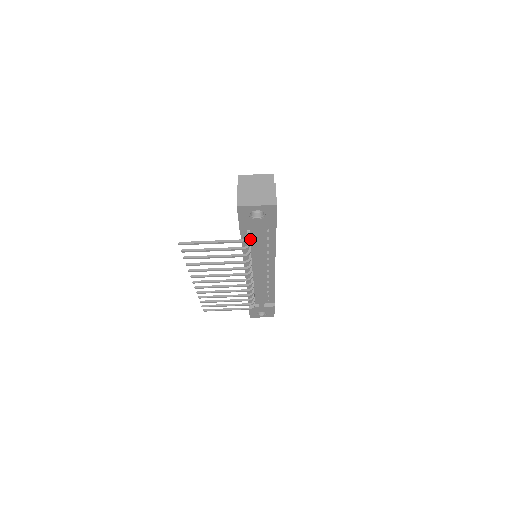
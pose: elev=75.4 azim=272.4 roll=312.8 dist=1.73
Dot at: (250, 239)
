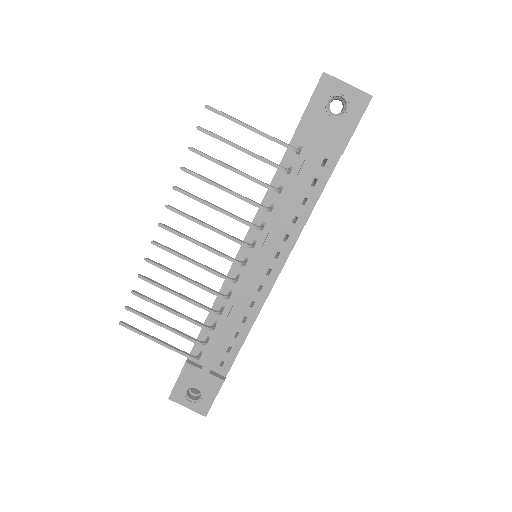
Dot at: (291, 171)
